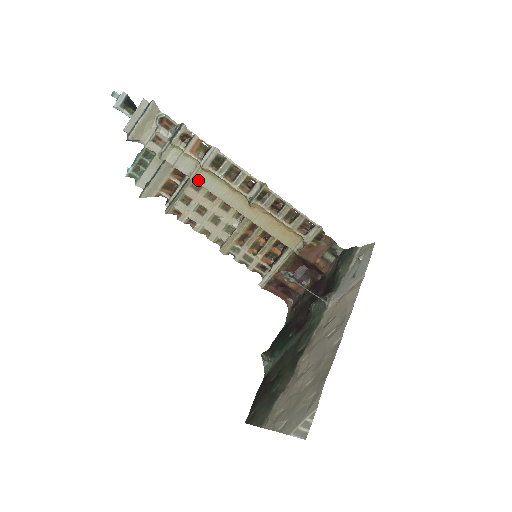
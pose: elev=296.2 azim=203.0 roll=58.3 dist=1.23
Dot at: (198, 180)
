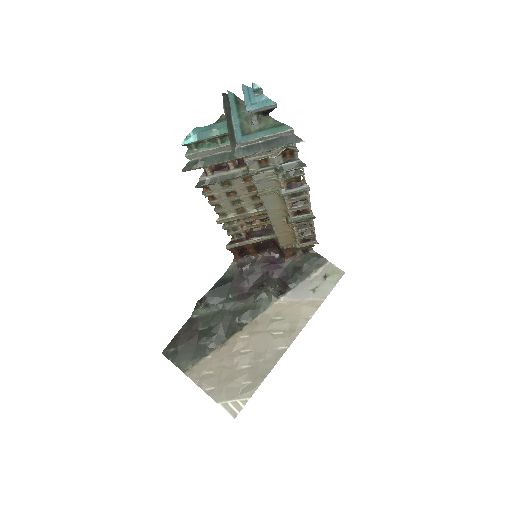
Dot at: (264, 196)
